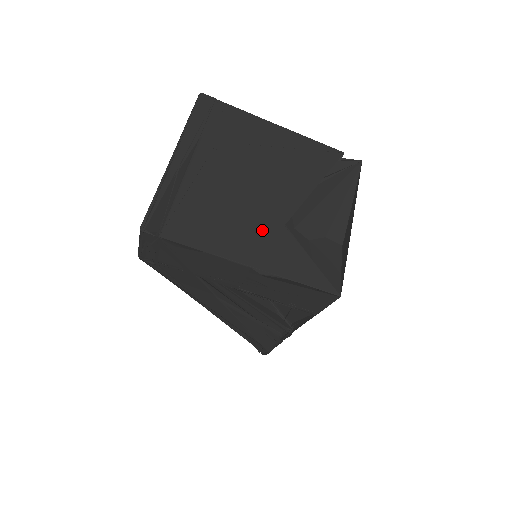
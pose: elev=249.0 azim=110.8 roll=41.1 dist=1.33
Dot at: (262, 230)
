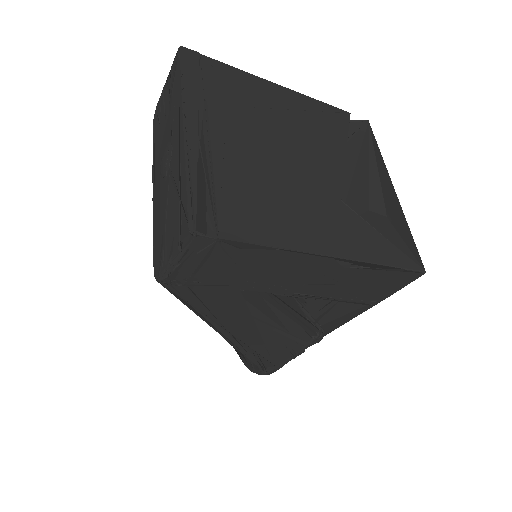
Dot at: (323, 209)
